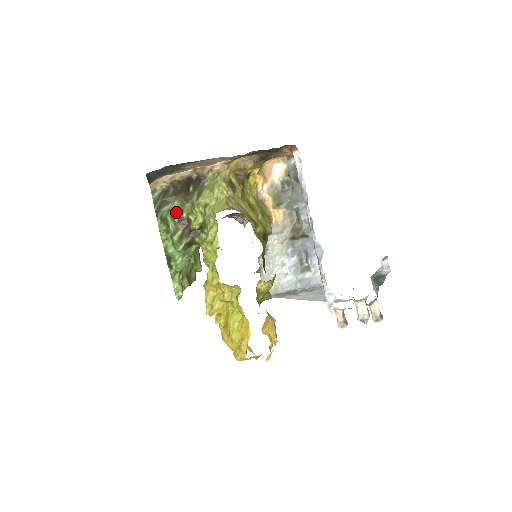
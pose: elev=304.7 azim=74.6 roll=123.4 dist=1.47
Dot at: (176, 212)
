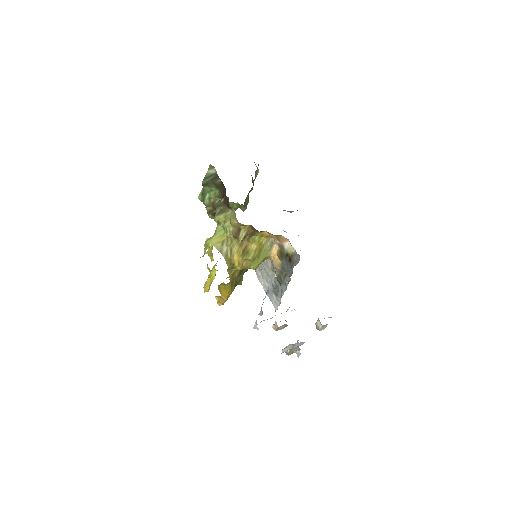
Dot at: (214, 196)
